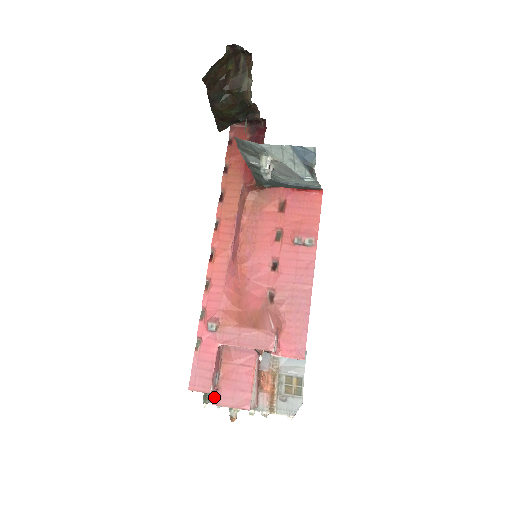
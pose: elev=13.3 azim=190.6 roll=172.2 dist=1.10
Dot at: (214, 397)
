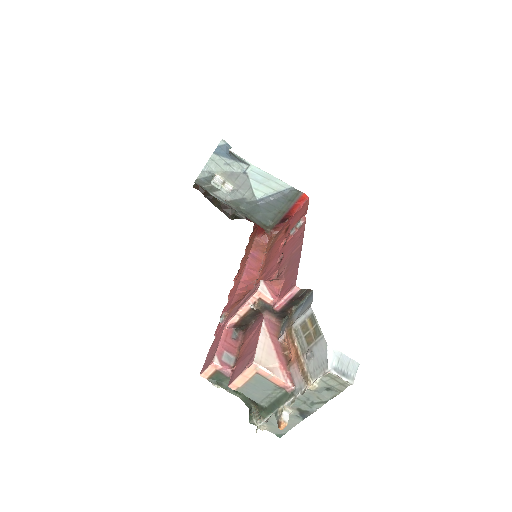
Dot at: (230, 379)
